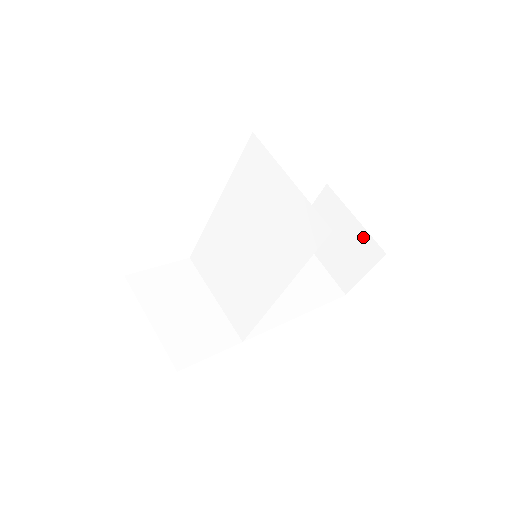
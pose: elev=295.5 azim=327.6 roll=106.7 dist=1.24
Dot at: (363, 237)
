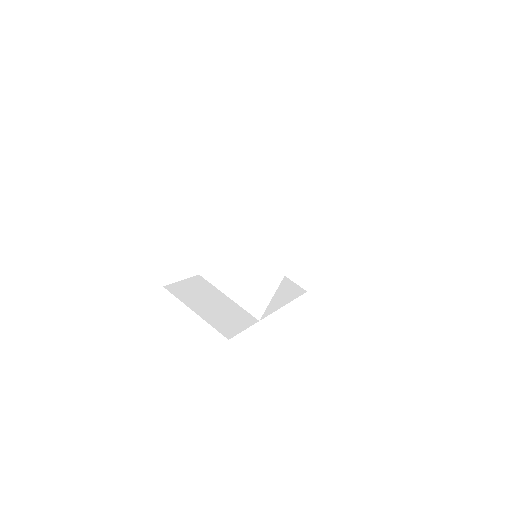
Dot at: (312, 243)
